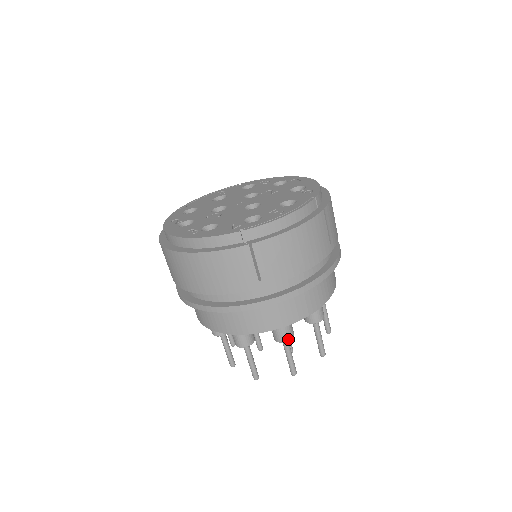
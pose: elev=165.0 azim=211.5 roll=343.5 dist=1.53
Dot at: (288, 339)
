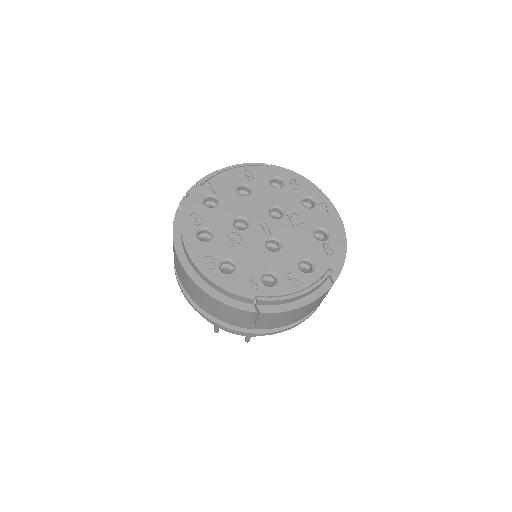
Dot at: occluded
